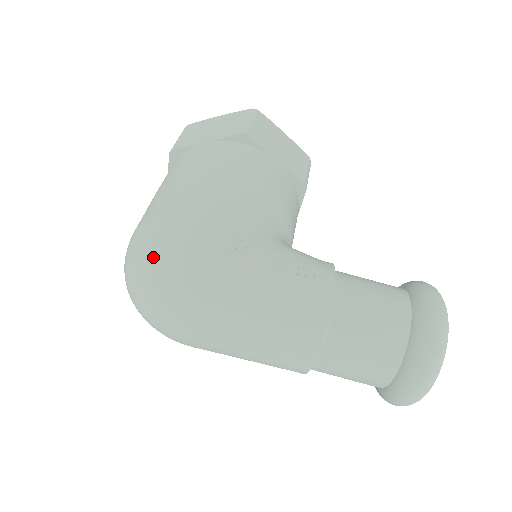
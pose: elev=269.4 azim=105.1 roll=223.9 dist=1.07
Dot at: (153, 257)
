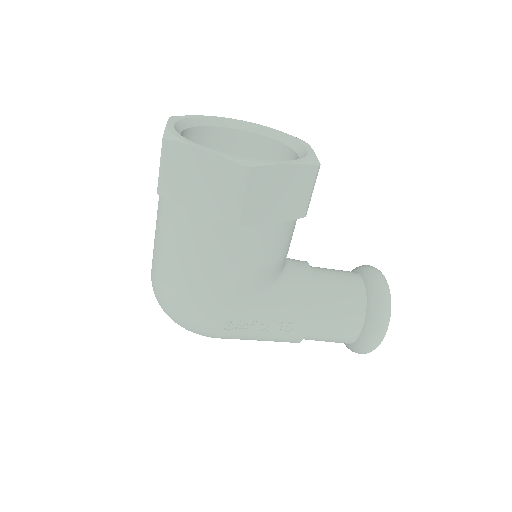
Dot at: (177, 322)
